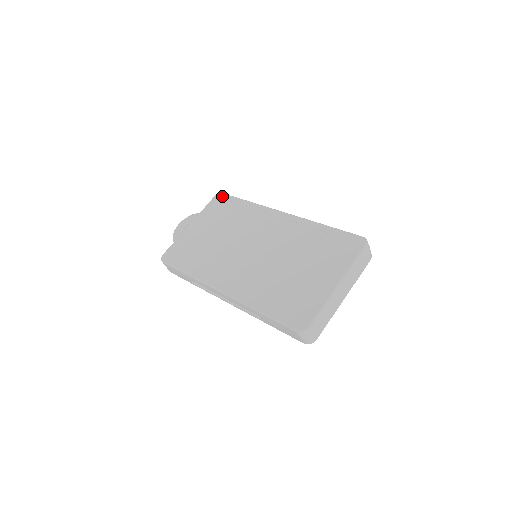
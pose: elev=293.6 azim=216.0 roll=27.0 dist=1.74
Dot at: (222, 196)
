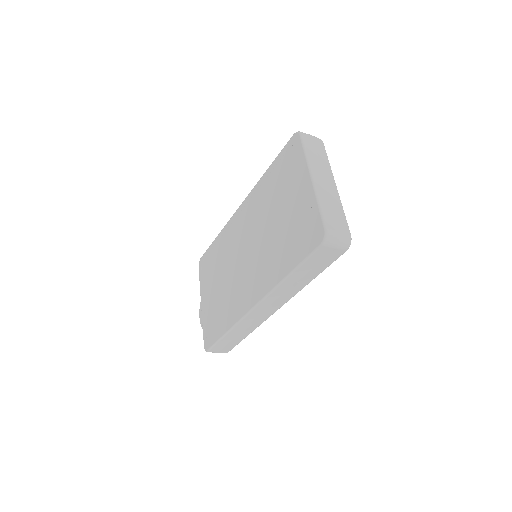
Dot at: (202, 260)
